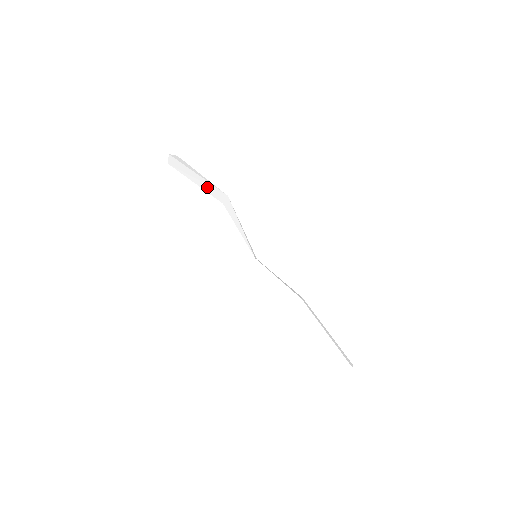
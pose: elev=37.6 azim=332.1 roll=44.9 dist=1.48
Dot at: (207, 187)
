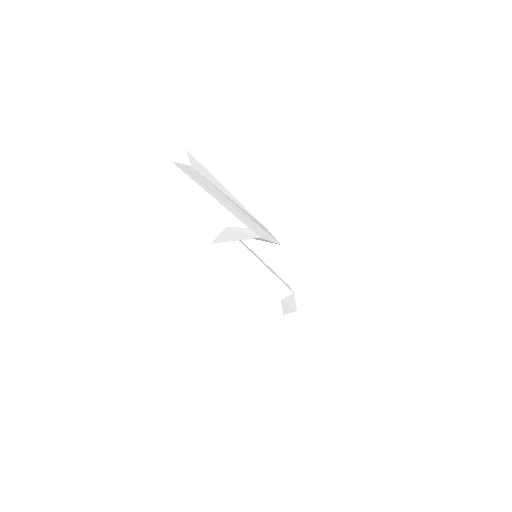
Dot at: (246, 221)
